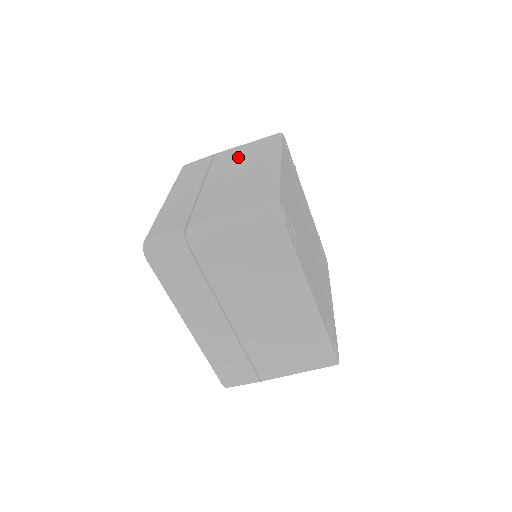
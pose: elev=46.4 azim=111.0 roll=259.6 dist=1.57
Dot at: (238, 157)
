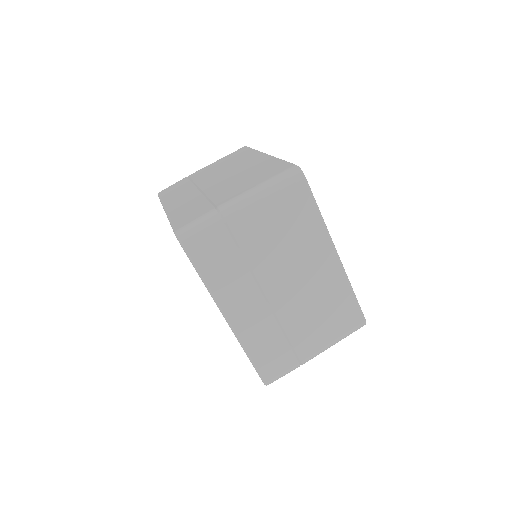
Dot at: occluded
